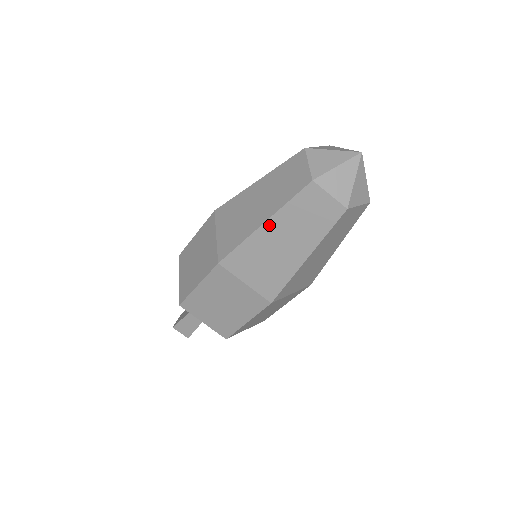
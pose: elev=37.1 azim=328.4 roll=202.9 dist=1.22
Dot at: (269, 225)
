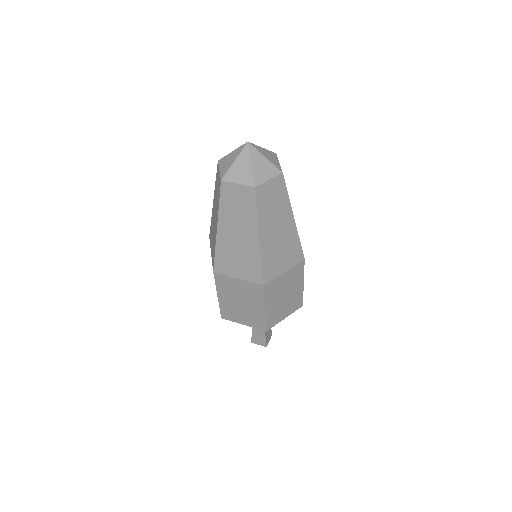
Dot at: (221, 227)
